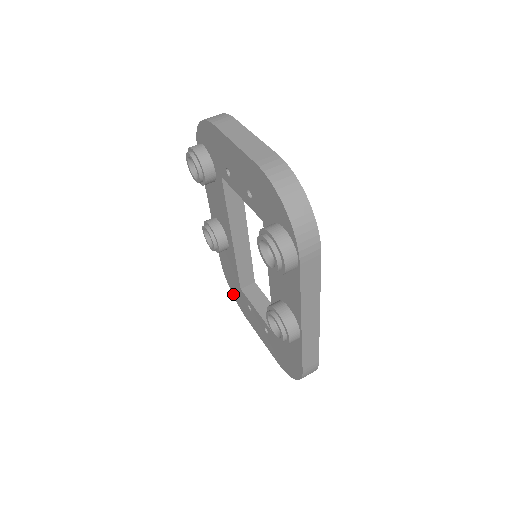
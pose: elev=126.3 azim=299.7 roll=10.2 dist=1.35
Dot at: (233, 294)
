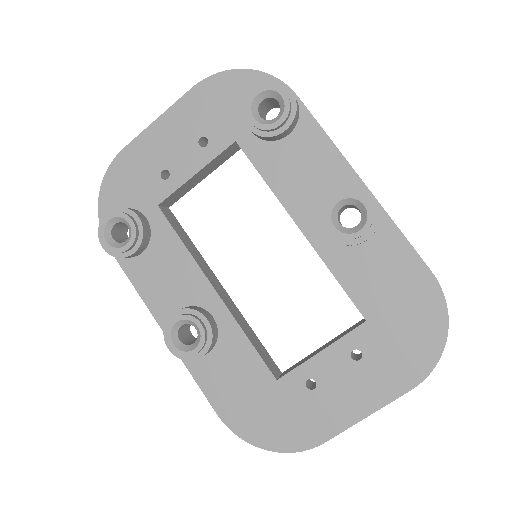
Dot at: (275, 447)
